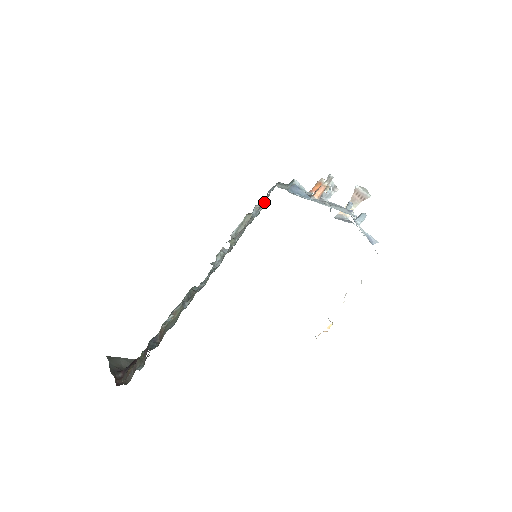
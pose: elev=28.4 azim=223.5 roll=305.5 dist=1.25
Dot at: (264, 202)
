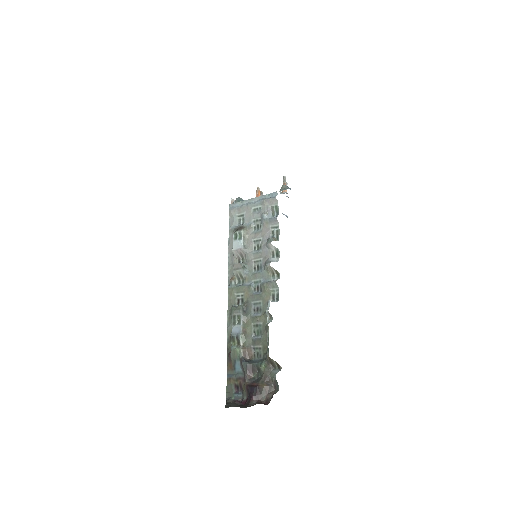
Dot at: (255, 212)
